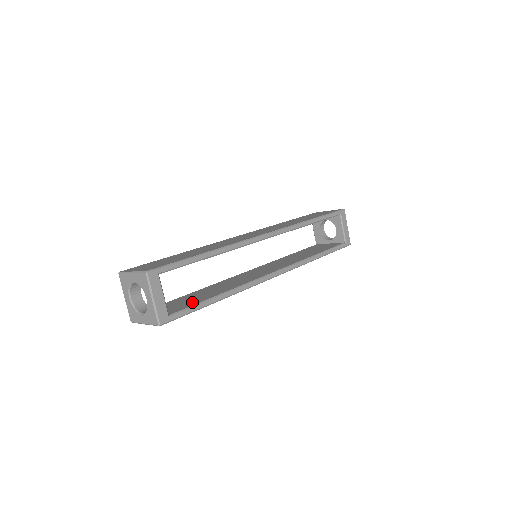
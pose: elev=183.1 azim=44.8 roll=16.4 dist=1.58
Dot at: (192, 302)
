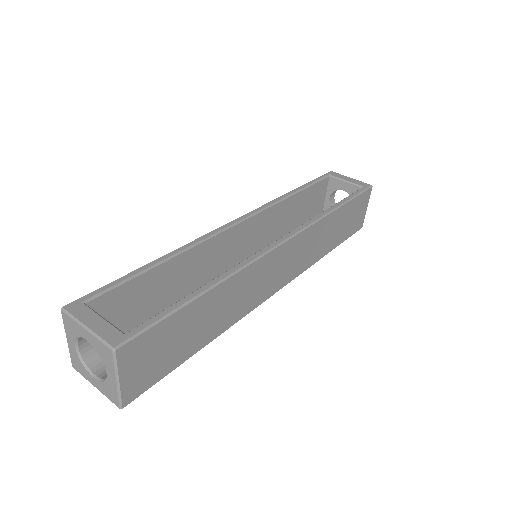
Dot at: occluded
